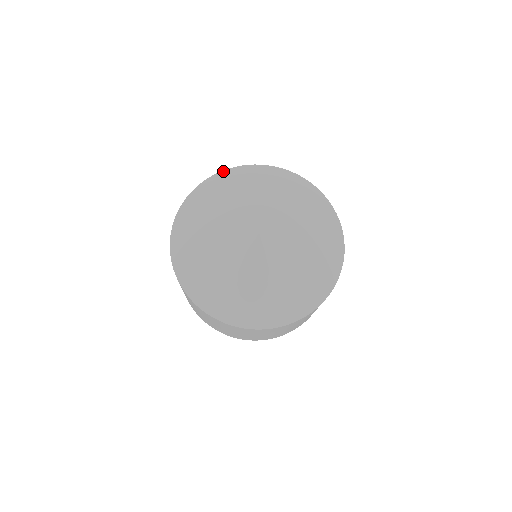
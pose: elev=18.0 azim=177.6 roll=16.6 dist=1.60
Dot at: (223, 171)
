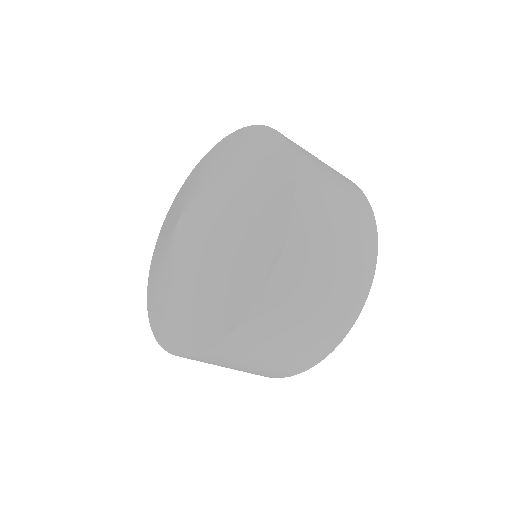
Dot at: (207, 153)
